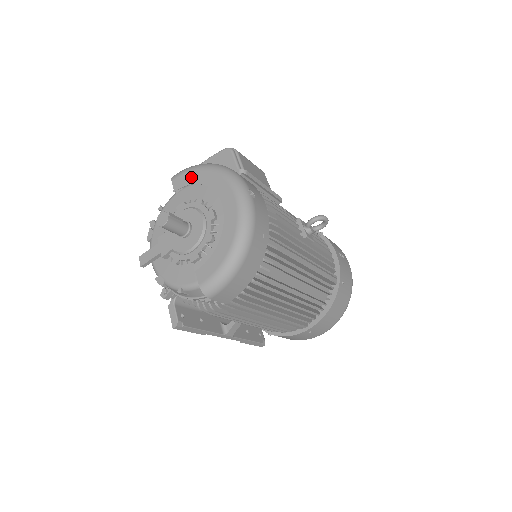
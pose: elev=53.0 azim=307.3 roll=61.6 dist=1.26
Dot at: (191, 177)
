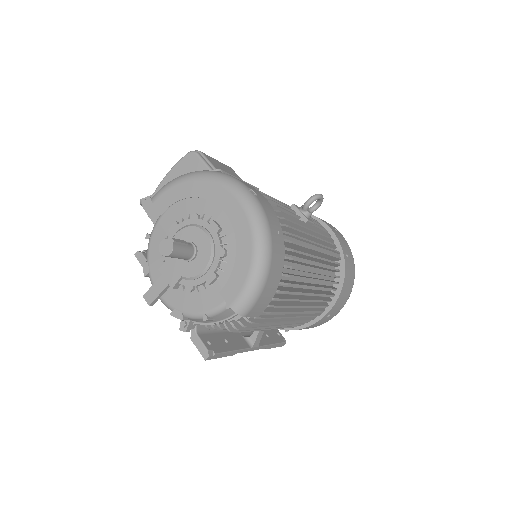
Dot at: (176, 193)
